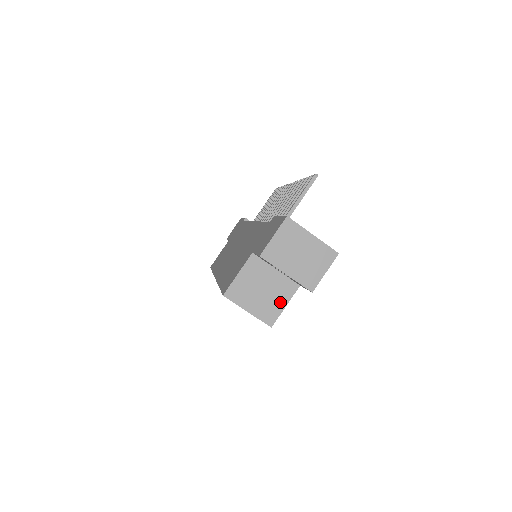
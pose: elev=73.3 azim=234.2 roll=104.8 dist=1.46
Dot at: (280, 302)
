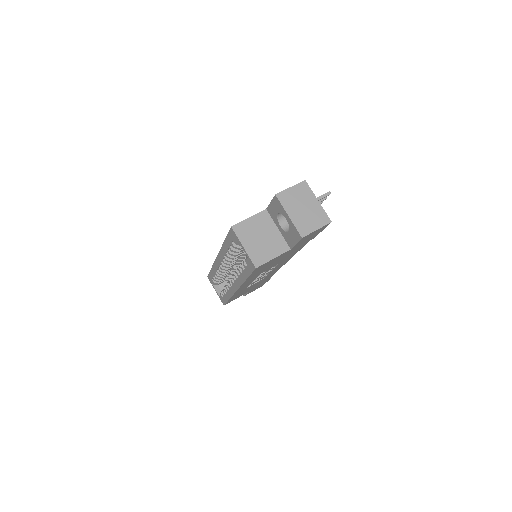
Dot at: (271, 253)
